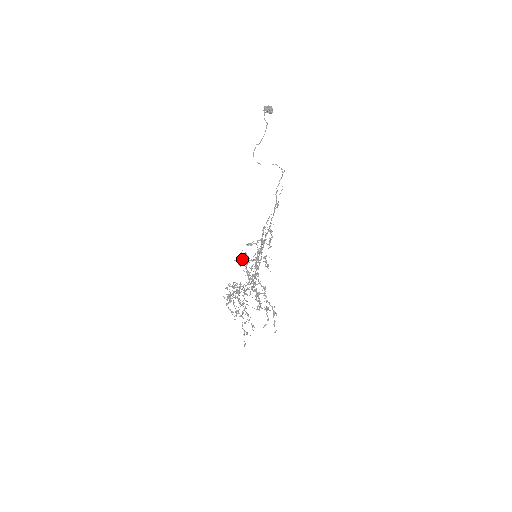
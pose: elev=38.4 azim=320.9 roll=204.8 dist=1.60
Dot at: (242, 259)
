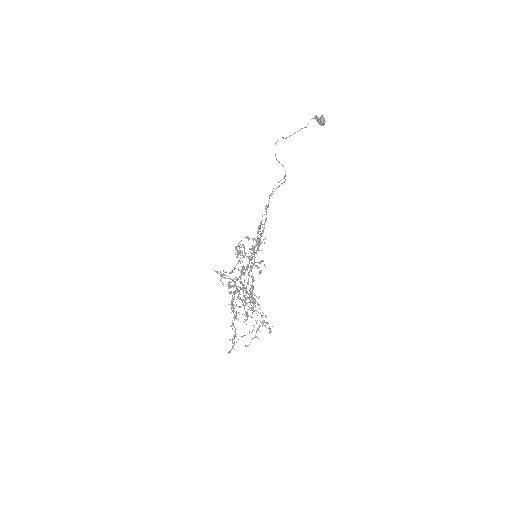
Dot at: (242, 251)
